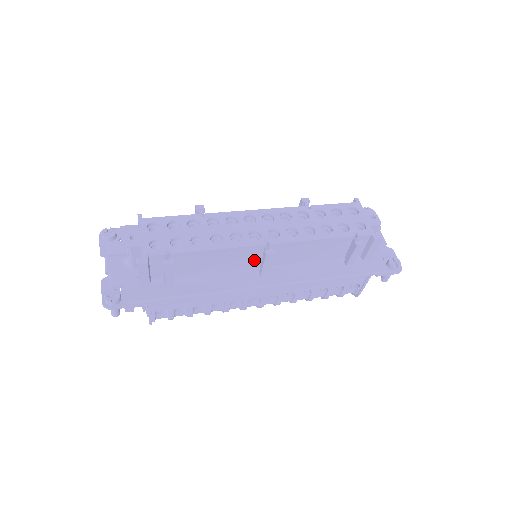
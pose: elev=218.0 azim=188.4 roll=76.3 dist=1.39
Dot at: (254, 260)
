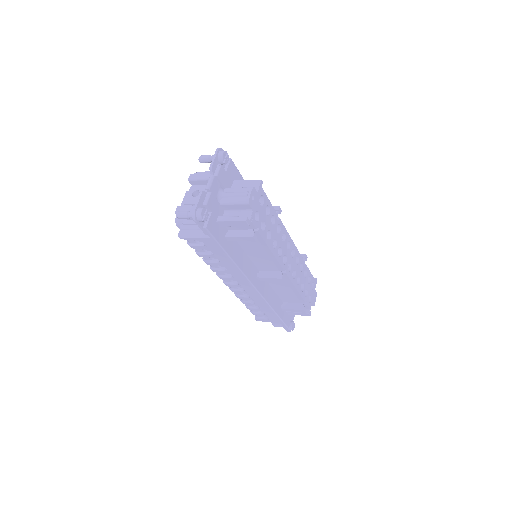
Dot at: (266, 268)
